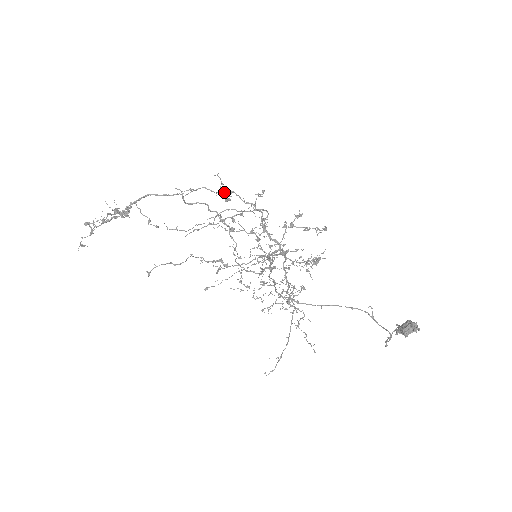
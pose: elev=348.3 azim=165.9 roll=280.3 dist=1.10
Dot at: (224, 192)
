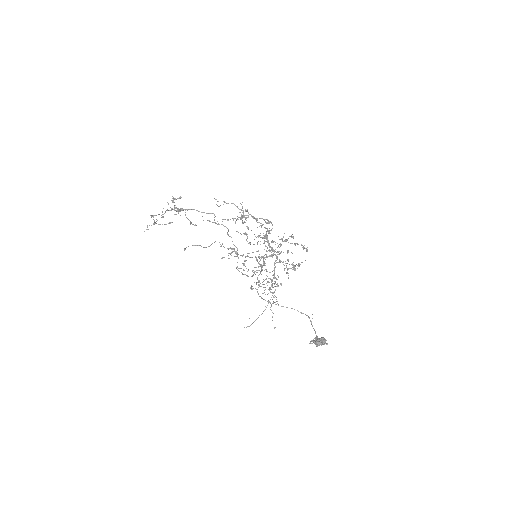
Dot at: (245, 211)
